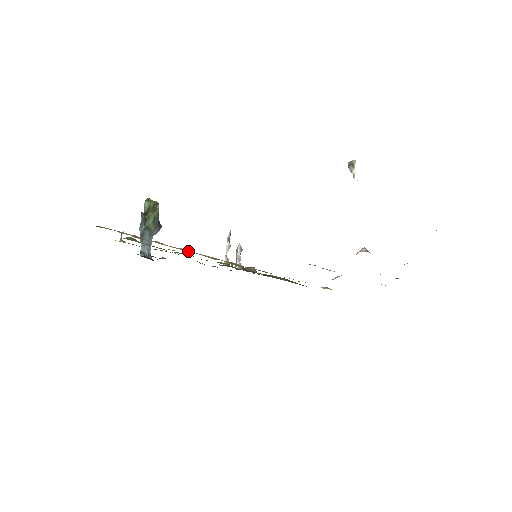
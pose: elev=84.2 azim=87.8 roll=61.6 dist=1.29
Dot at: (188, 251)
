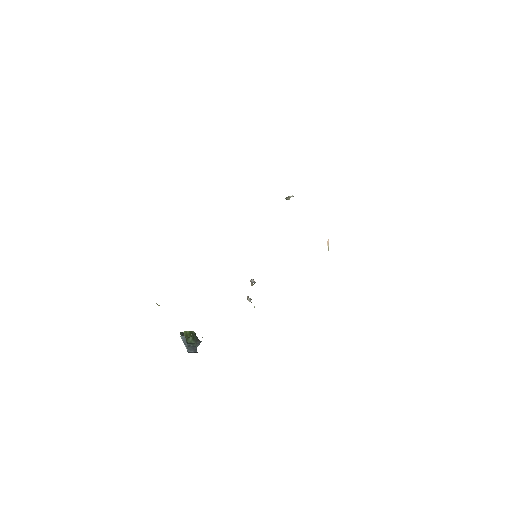
Dot at: occluded
